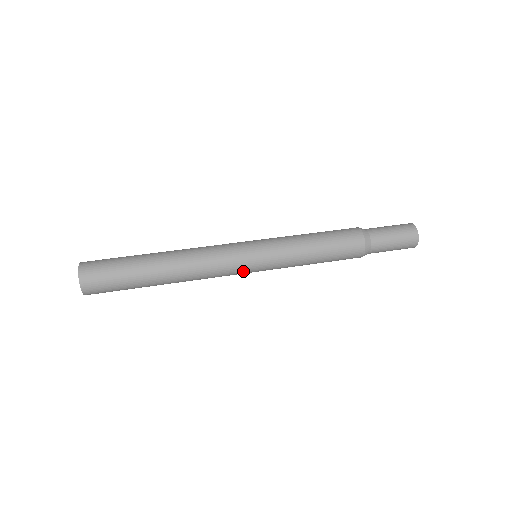
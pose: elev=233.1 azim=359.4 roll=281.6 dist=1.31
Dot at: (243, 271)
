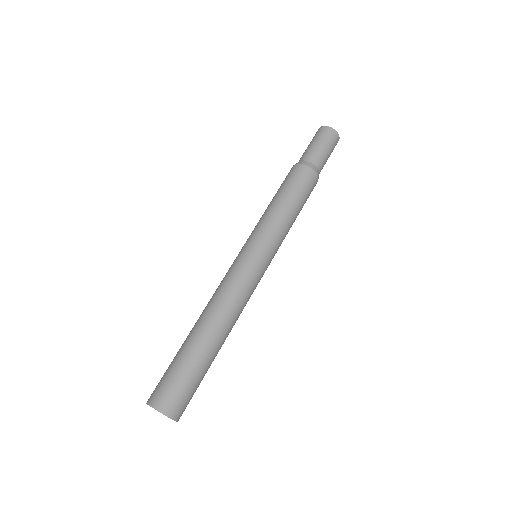
Dot at: occluded
